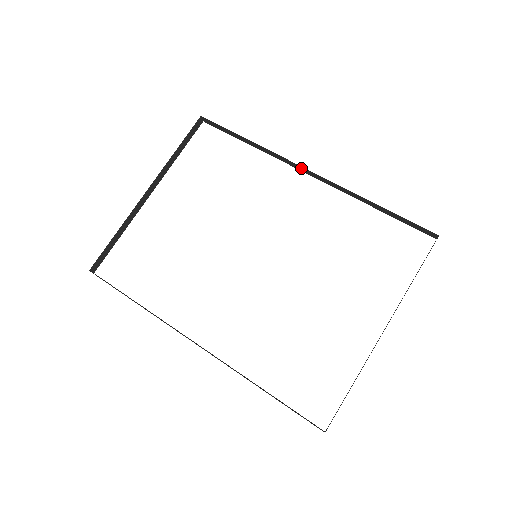
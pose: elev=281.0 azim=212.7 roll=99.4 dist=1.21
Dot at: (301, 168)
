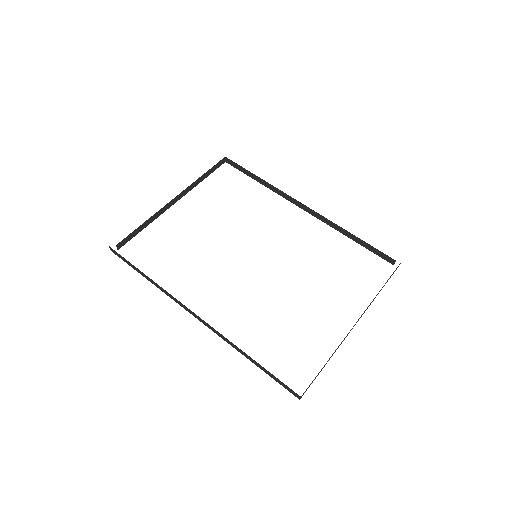
Dot at: (297, 203)
